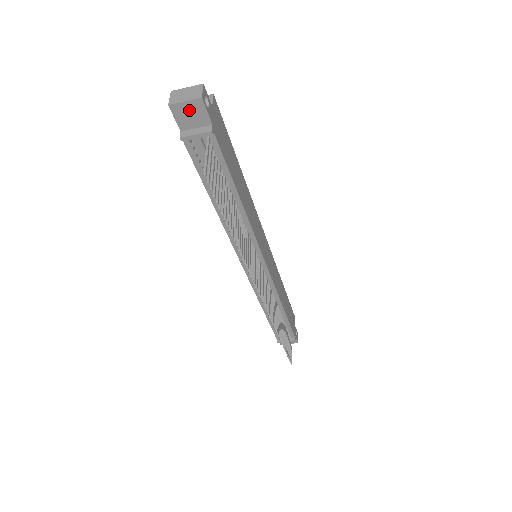
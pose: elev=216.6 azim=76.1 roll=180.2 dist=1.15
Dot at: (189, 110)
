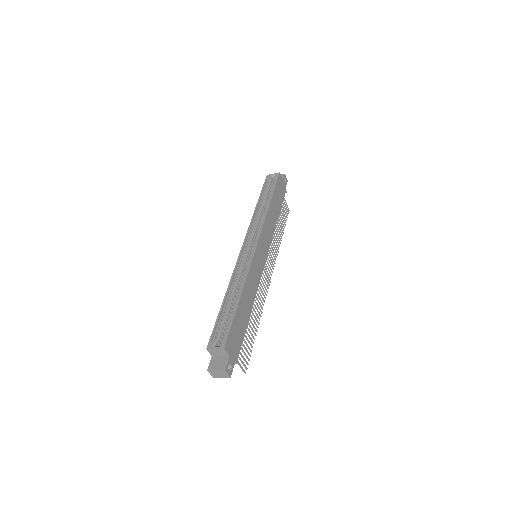
Dot at: occluded
